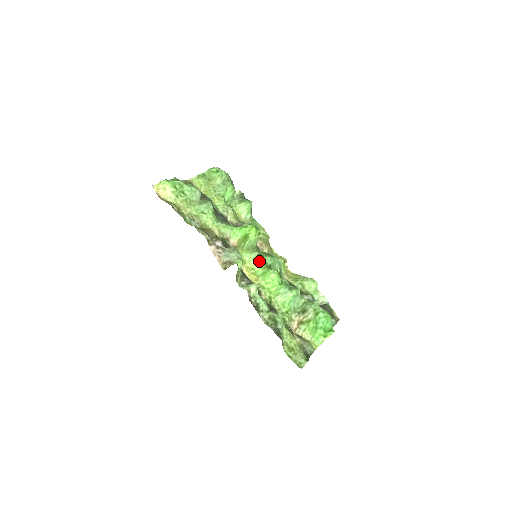
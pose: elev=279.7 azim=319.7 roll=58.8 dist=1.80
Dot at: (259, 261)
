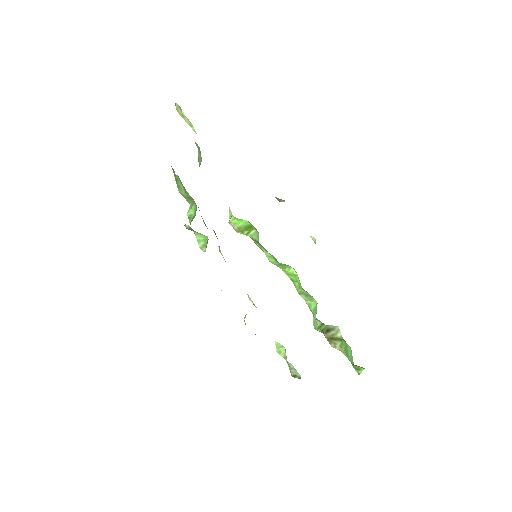
Dot at: (270, 254)
